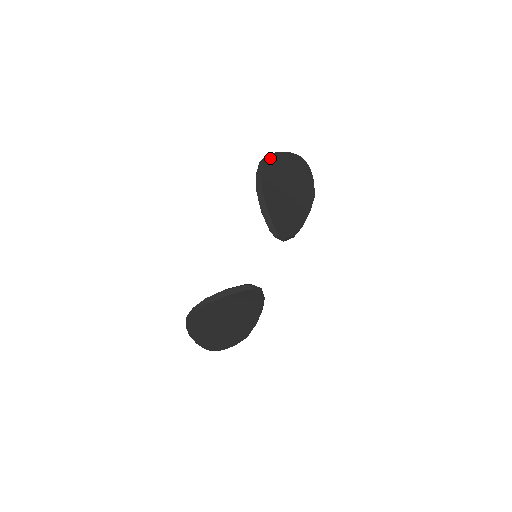
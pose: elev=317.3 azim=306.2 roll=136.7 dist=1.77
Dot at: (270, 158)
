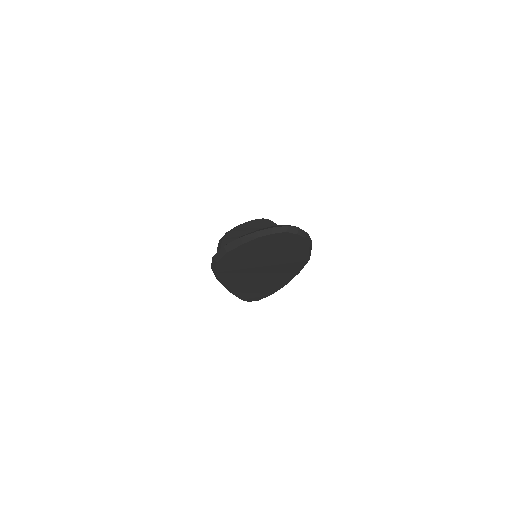
Dot at: (225, 255)
